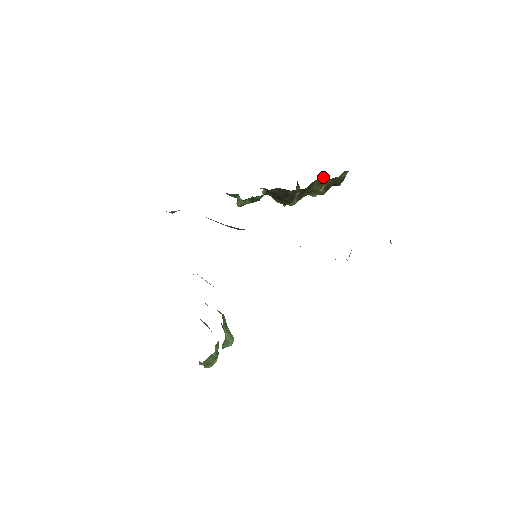
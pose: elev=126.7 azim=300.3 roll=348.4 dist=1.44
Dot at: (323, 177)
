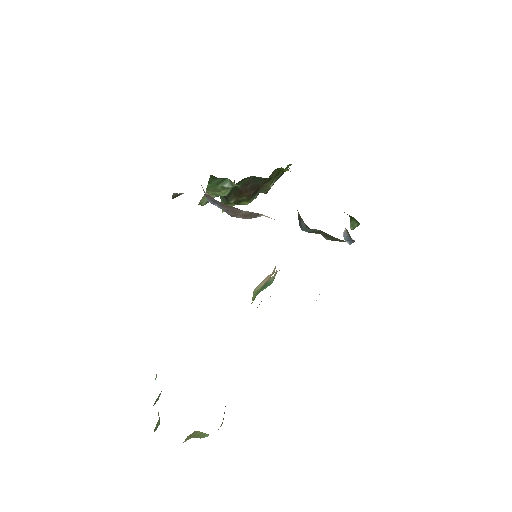
Dot at: (278, 168)
